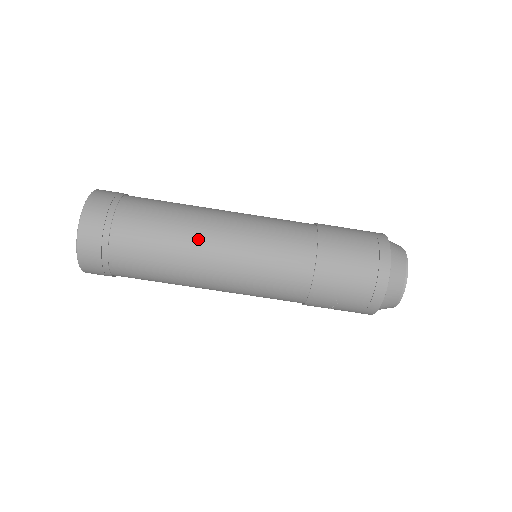
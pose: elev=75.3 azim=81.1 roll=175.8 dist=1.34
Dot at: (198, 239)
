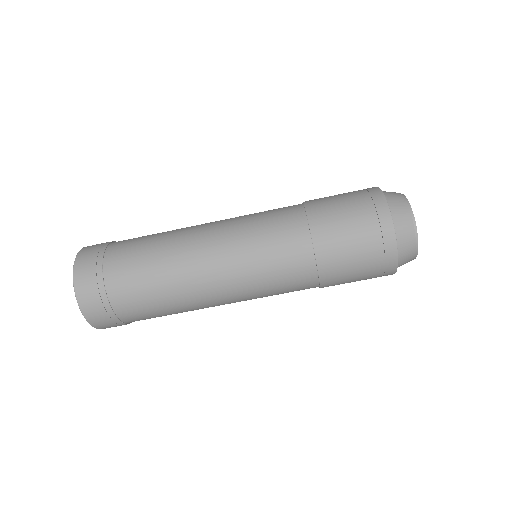
Dot at: (194, 287)
